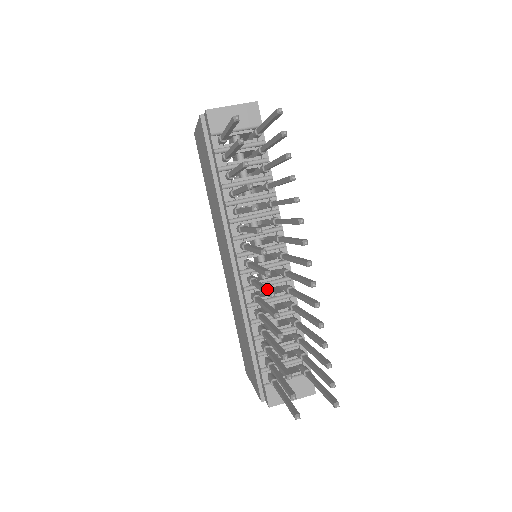
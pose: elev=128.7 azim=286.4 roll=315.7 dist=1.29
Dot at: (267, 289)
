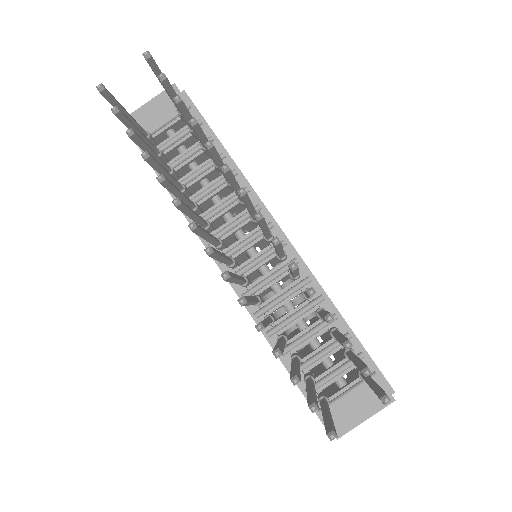
Dot at: occluded
